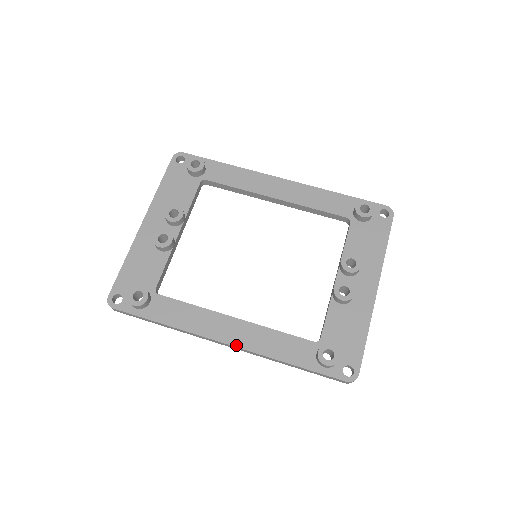
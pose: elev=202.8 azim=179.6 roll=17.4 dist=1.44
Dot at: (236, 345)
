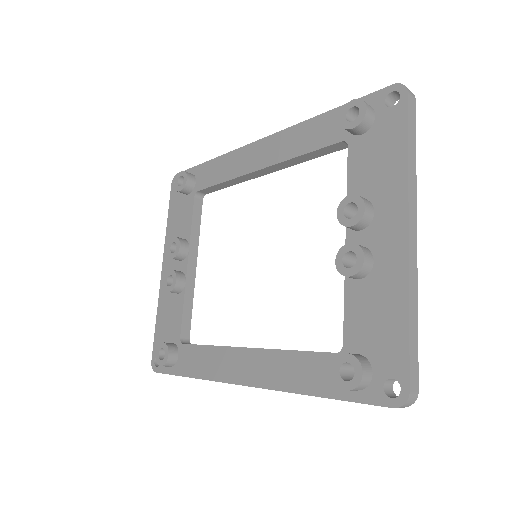
Dot at: (253, 384)
